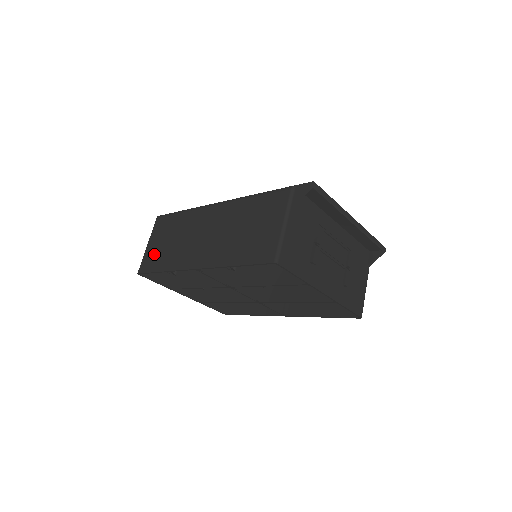
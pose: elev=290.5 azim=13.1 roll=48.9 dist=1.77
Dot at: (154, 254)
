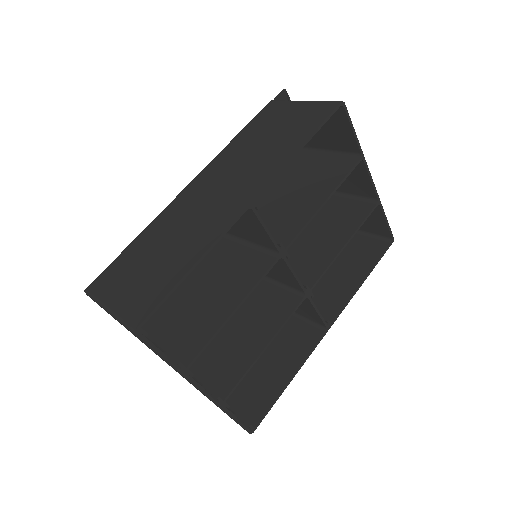
Dot at: (143, 288)
